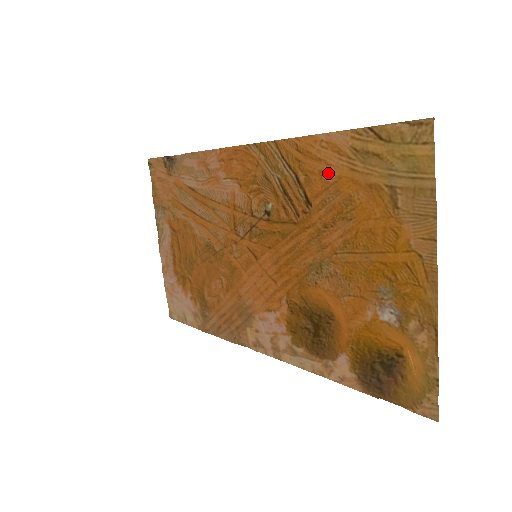
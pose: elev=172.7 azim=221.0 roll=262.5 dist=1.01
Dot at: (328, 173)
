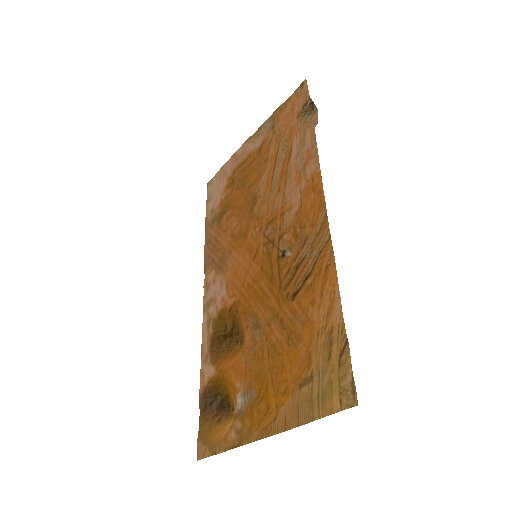
Dot at: (314, 309)
